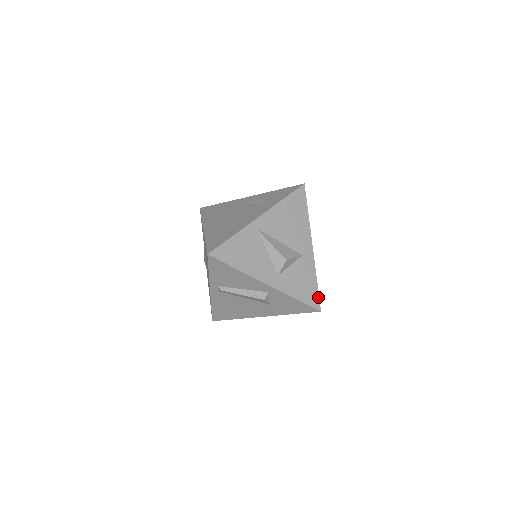
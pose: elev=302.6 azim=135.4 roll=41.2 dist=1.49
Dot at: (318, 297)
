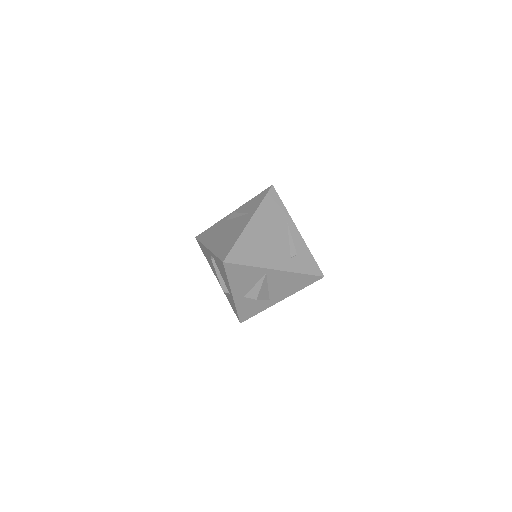
Dot at: (248, 318)
